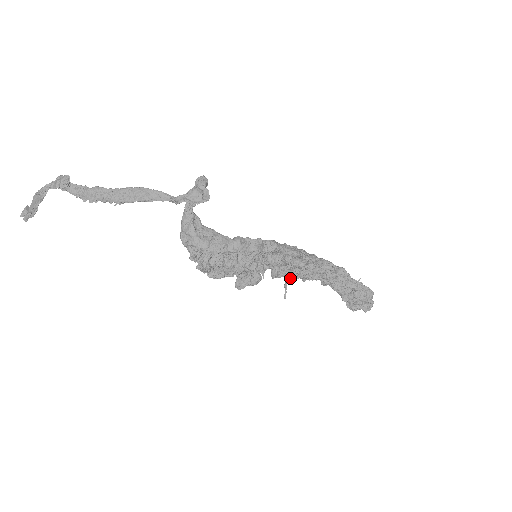
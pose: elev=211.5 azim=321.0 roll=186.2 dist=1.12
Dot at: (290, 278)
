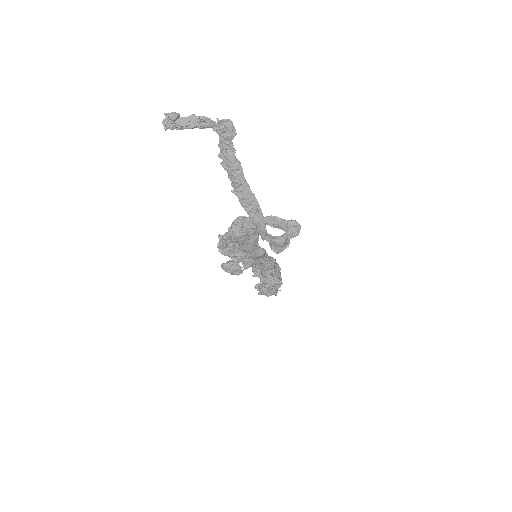
Dot at: (253, 272)
